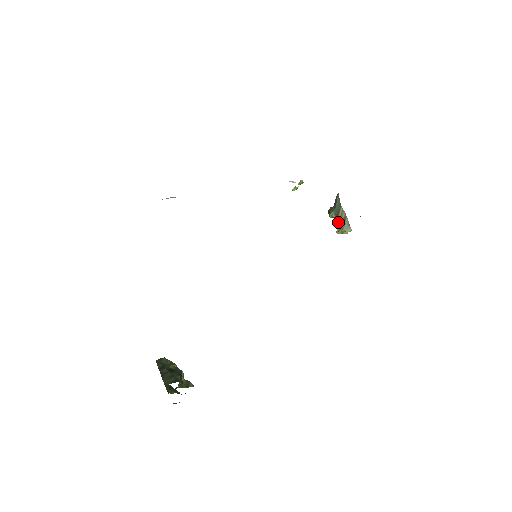
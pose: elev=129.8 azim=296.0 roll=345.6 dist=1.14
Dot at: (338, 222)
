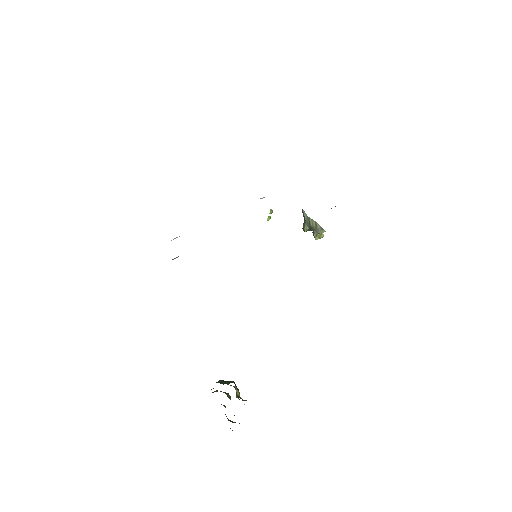
Dot at: (313, 231)
